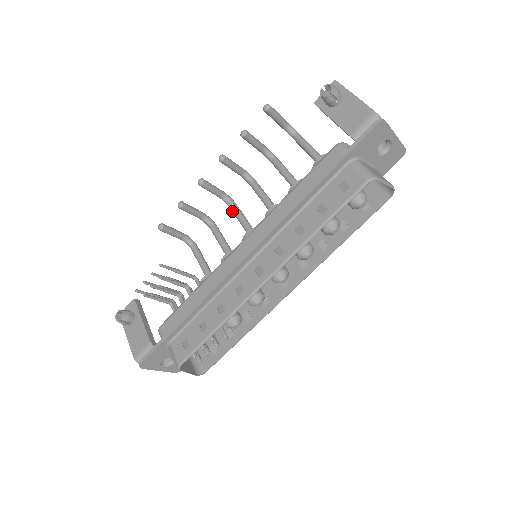
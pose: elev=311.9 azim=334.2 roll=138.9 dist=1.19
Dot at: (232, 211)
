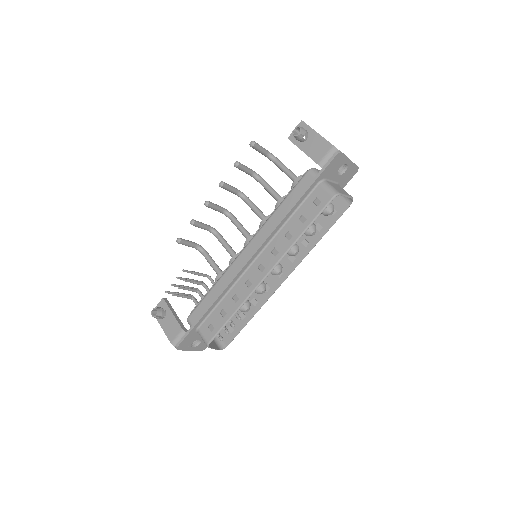
Dot at: (232, 222)
